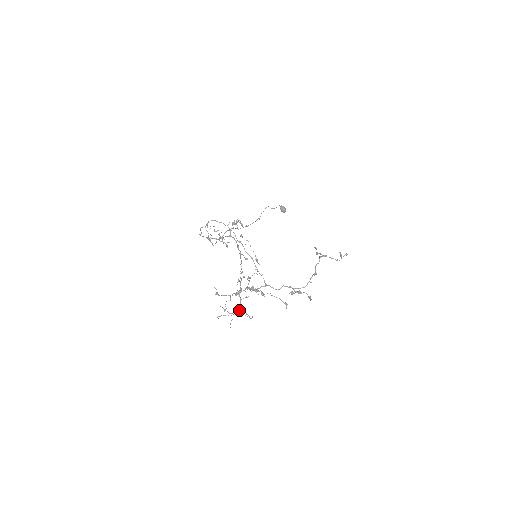
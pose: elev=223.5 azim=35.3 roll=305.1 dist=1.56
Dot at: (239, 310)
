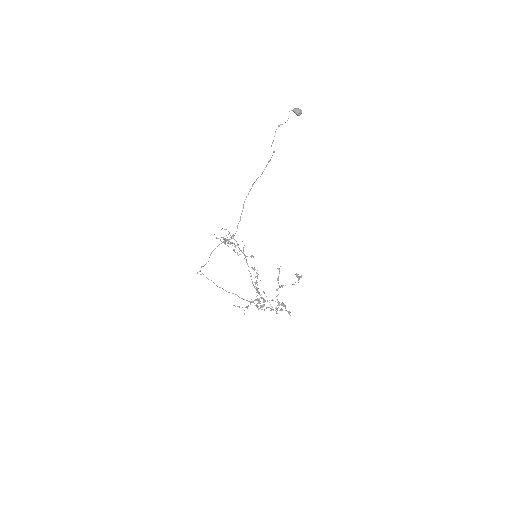
Dot at: (265, 300)
